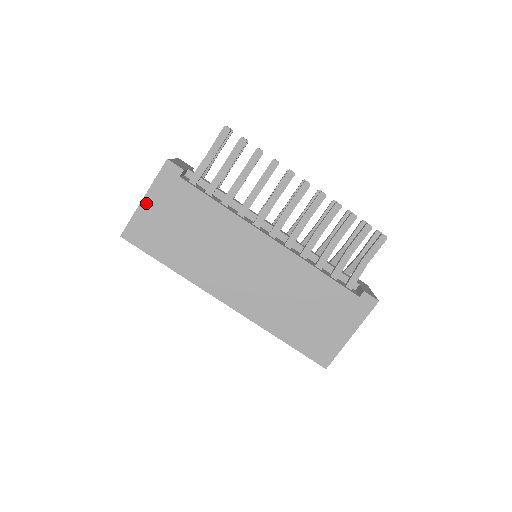
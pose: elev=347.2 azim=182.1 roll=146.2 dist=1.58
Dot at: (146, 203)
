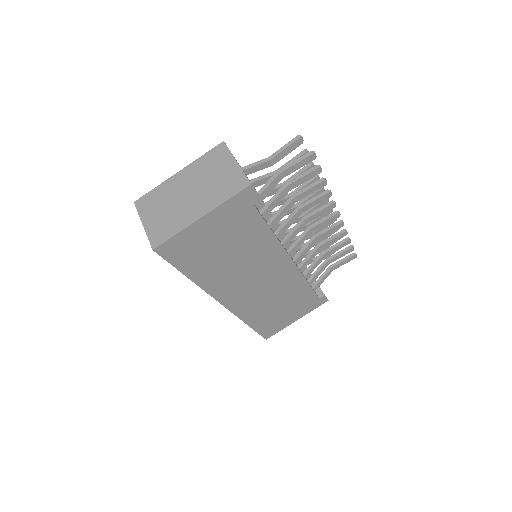
Dot at: (202, 222)
